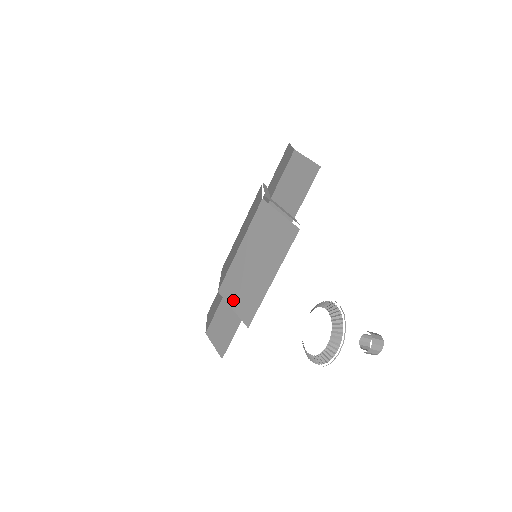
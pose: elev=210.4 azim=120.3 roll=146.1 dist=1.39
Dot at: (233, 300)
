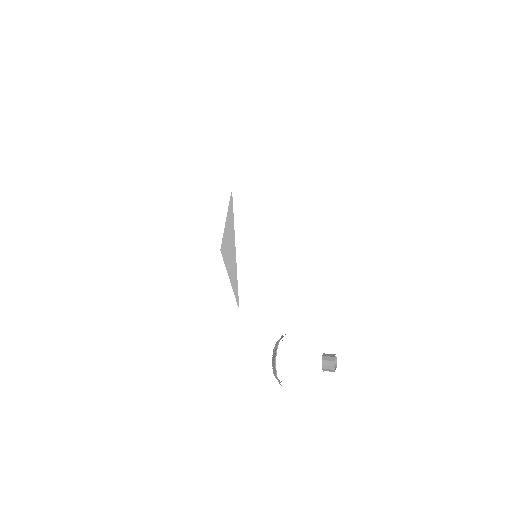
Dot at: occluded
